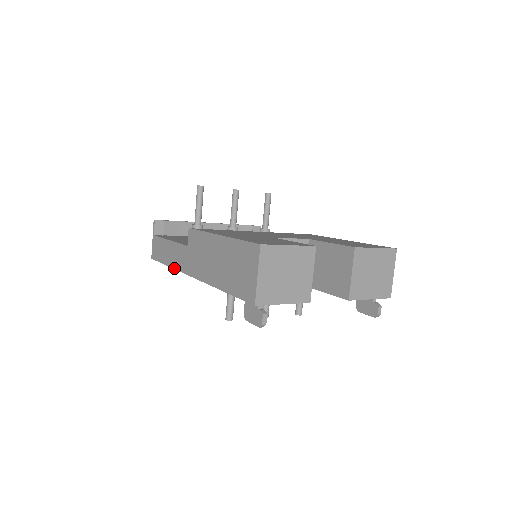
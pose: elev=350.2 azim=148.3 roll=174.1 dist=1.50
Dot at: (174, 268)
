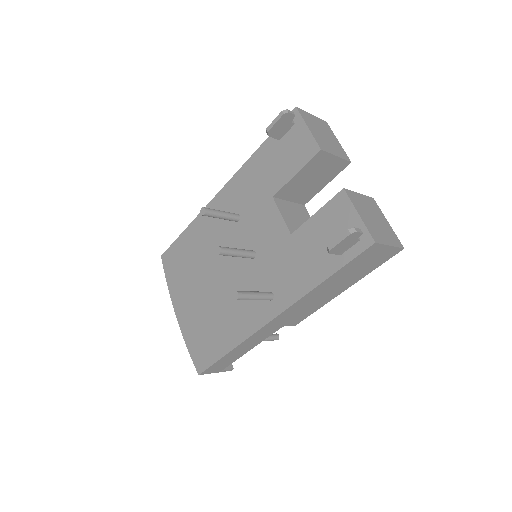
Dot at: (196, 218)
